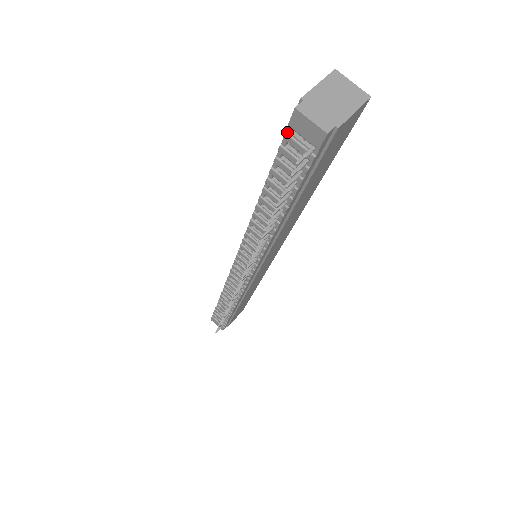
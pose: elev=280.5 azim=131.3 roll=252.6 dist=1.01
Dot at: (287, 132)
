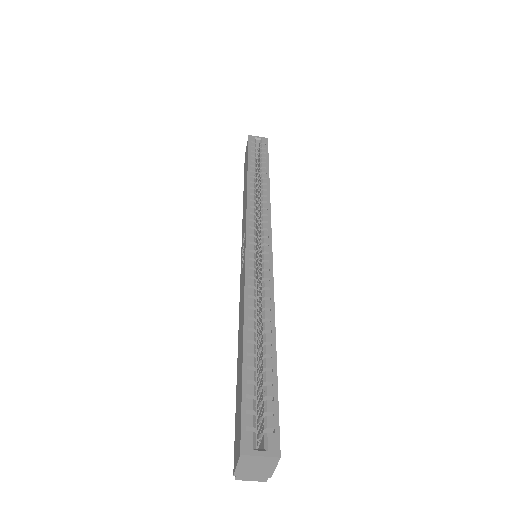
Dot at: occluded
